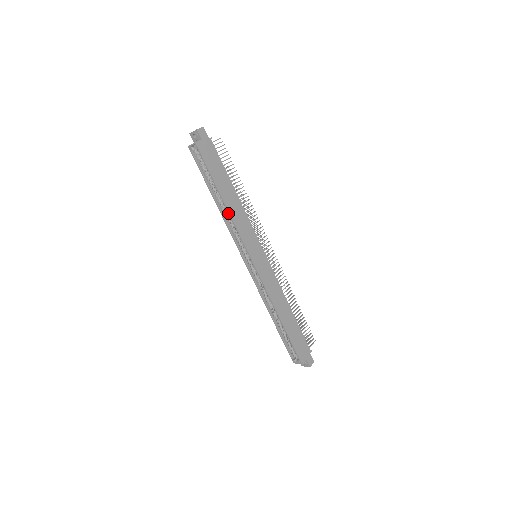
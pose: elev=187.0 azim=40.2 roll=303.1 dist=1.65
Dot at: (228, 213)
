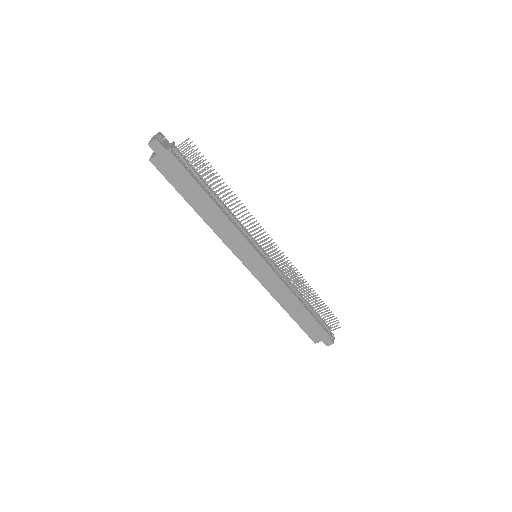
Dot at: (208, 224)
